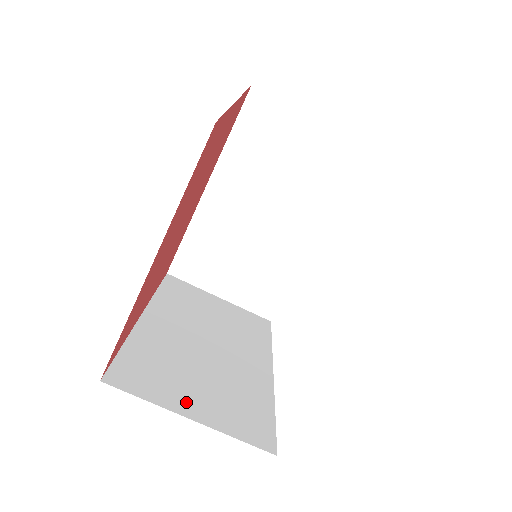
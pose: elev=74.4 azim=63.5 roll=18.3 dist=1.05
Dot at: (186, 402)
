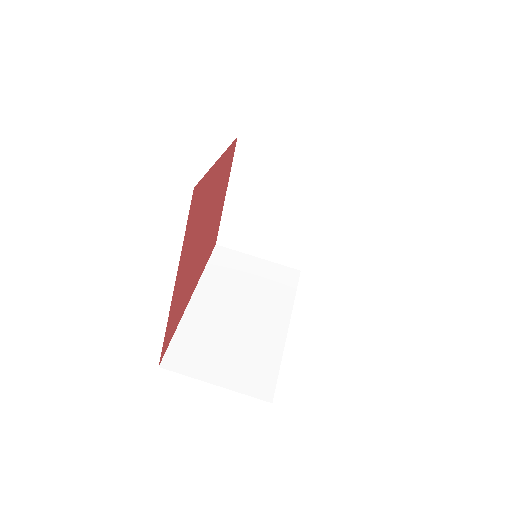
Dot at: occluded
